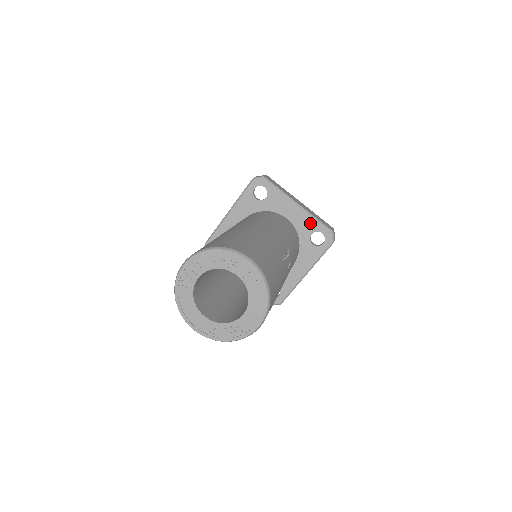
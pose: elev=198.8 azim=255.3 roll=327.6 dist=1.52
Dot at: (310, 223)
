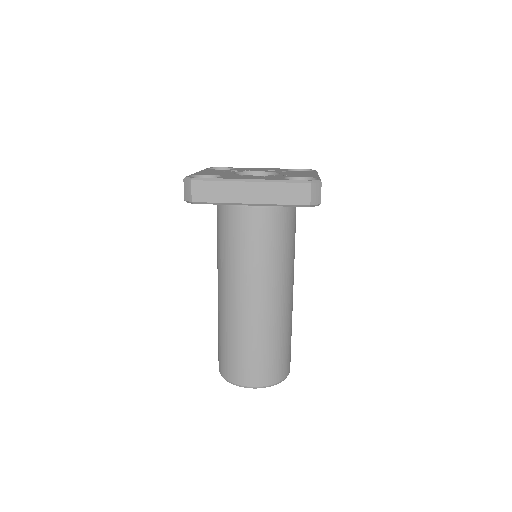
Dot at: occluded
